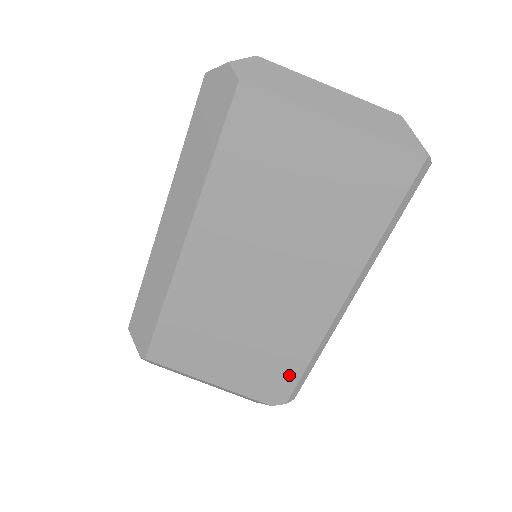
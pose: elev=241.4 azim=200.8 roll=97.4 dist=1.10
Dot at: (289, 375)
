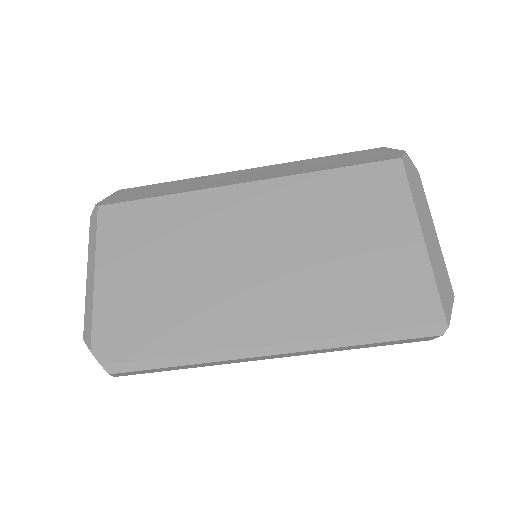
Dot at: (143, 346)
